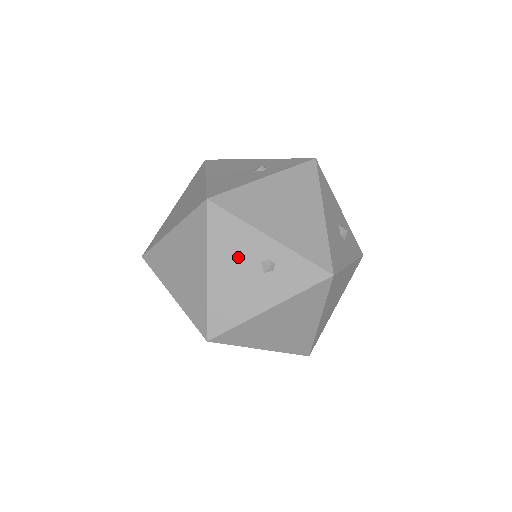
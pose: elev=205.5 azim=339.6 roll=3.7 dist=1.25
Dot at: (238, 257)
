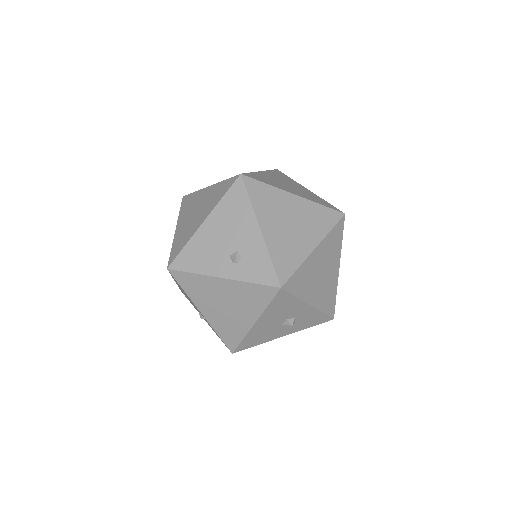
Dot at: occluded
